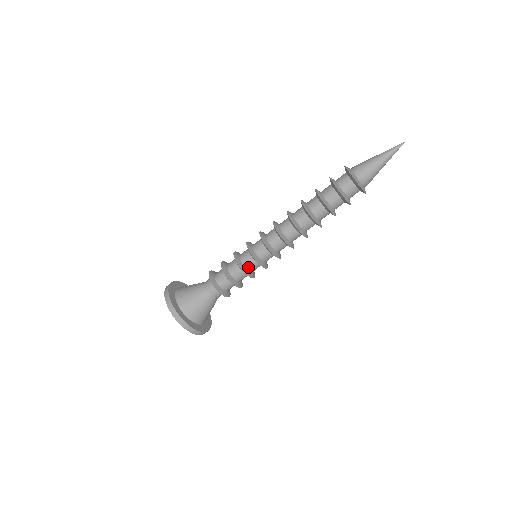
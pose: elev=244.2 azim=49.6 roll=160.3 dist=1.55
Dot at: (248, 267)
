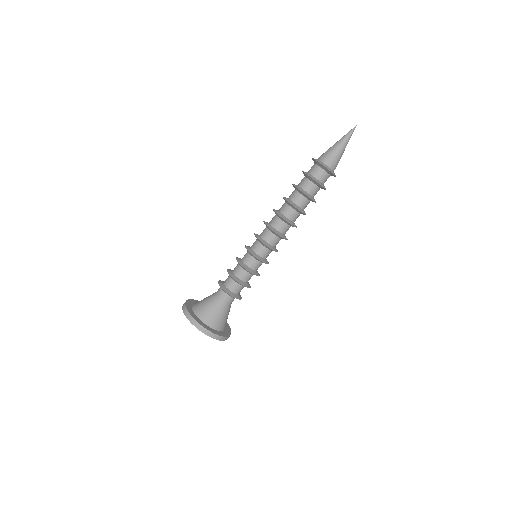
Dot at: (249, 265)
